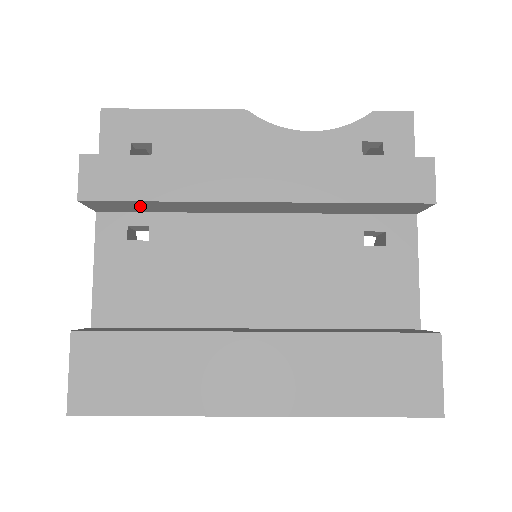
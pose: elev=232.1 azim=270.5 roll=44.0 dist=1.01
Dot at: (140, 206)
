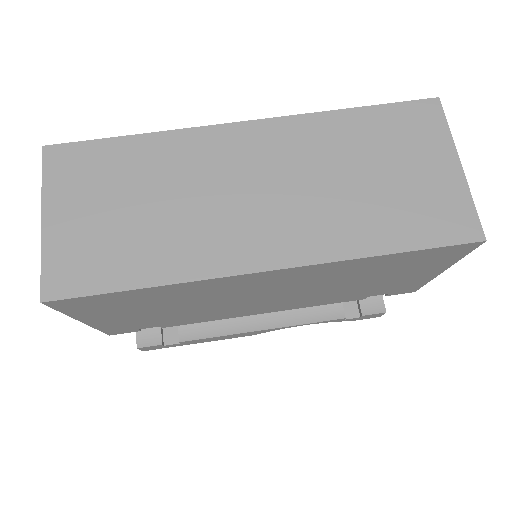
Dot at: occluded
